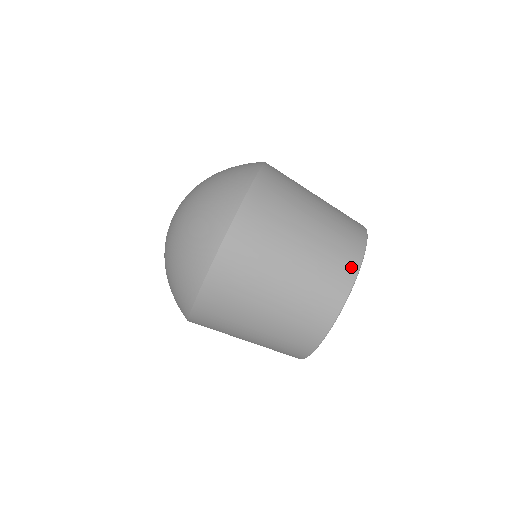
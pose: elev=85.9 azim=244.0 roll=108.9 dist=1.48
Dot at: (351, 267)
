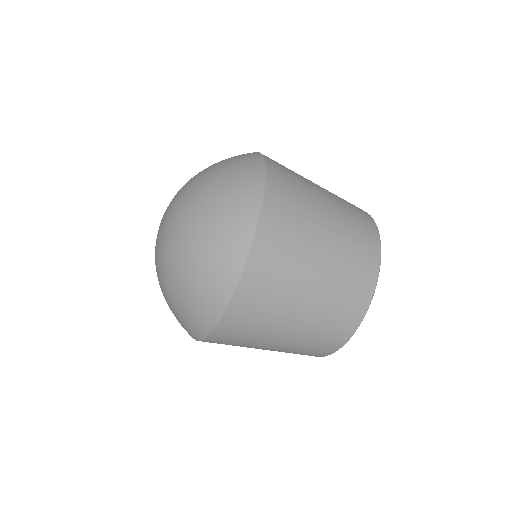
Dot at: (374, 253)
